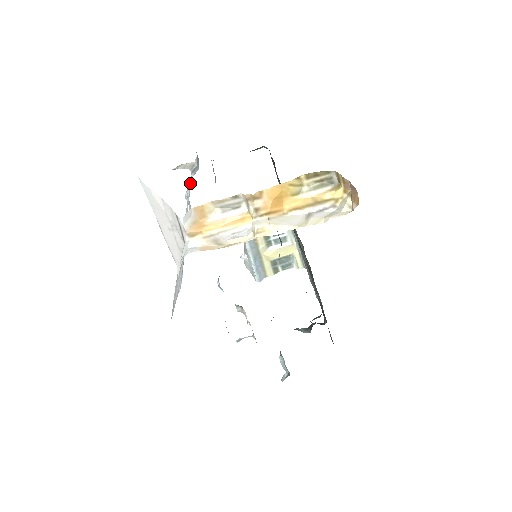
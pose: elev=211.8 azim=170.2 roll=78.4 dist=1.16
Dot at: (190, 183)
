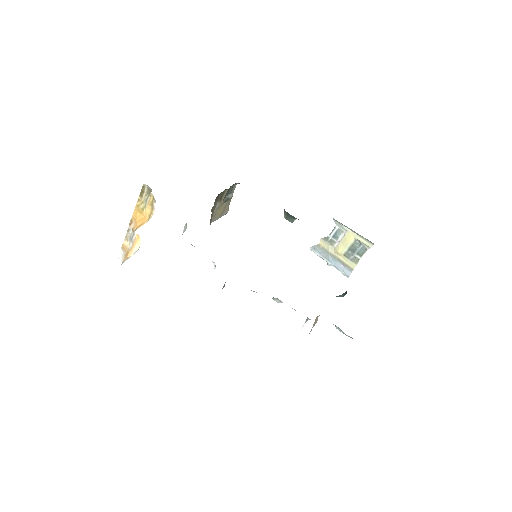
Dot at: occluded
